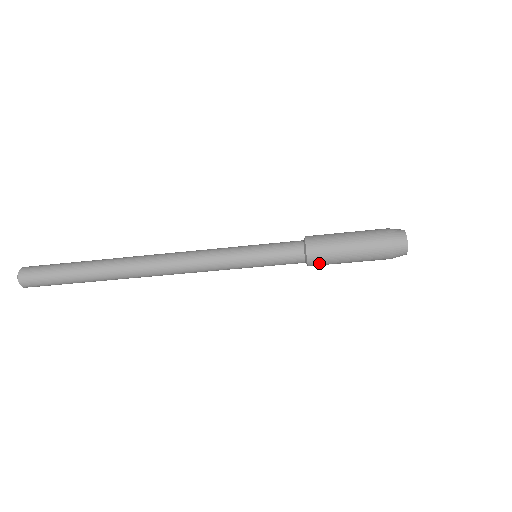
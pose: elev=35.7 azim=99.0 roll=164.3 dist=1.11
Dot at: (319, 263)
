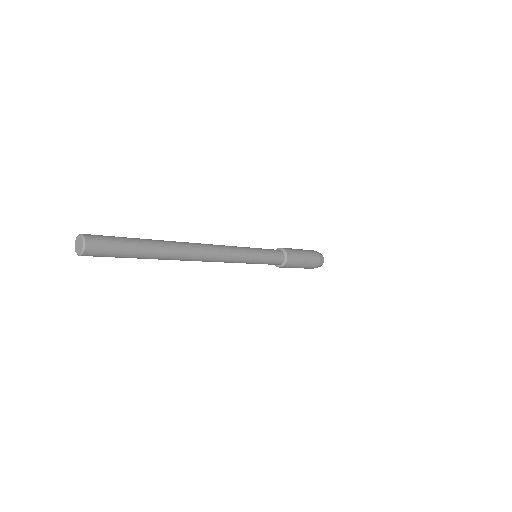
Dot at: (289, 266)
